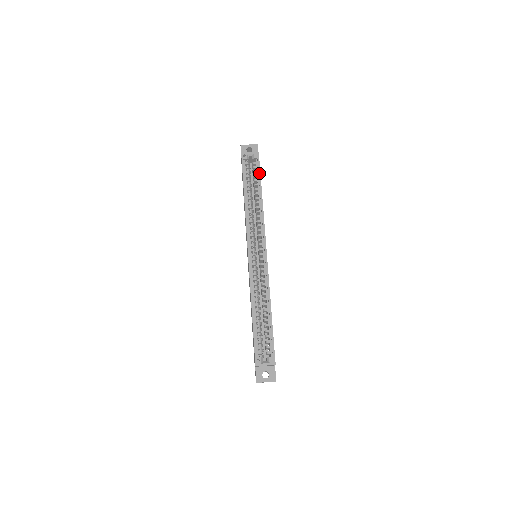
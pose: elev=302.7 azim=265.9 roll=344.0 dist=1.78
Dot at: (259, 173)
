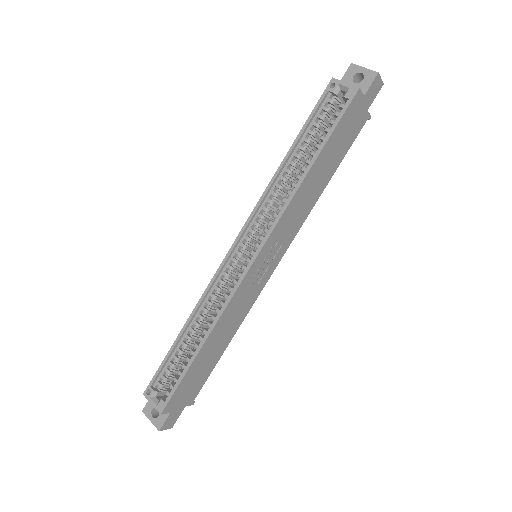
Dot at: (332, 128)
